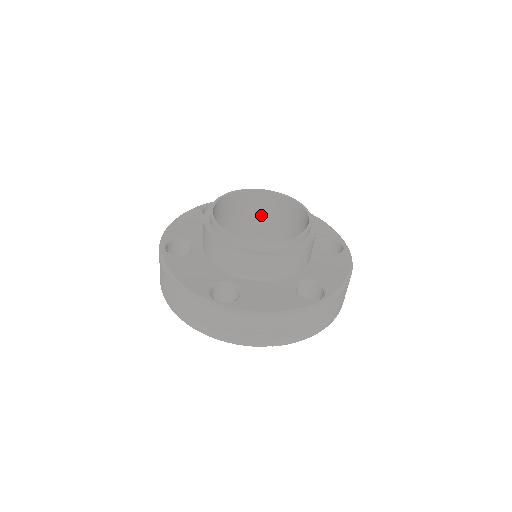
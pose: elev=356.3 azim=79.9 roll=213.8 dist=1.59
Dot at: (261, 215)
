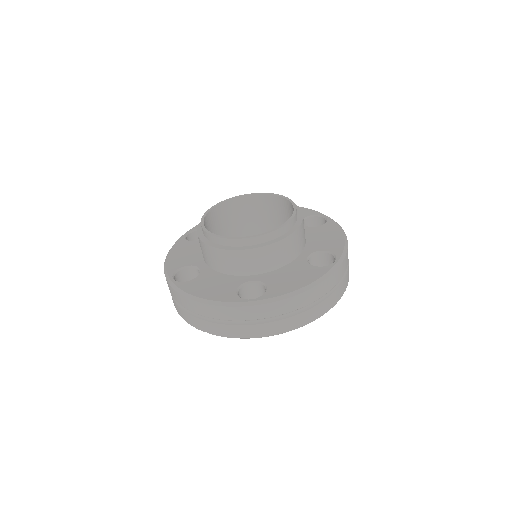
Dot at: (282, 220)
